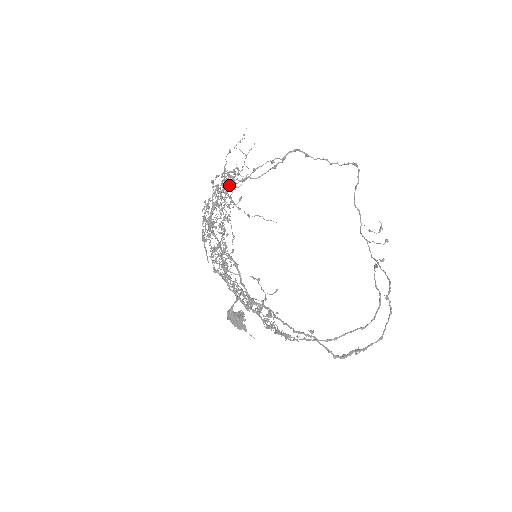
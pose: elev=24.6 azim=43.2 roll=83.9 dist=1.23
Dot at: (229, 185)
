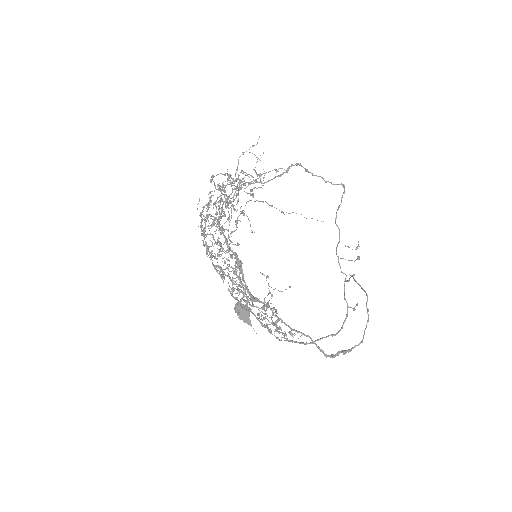
Dot at: occluded
